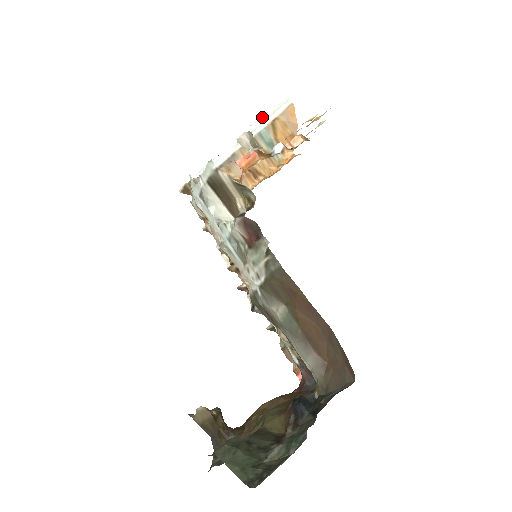
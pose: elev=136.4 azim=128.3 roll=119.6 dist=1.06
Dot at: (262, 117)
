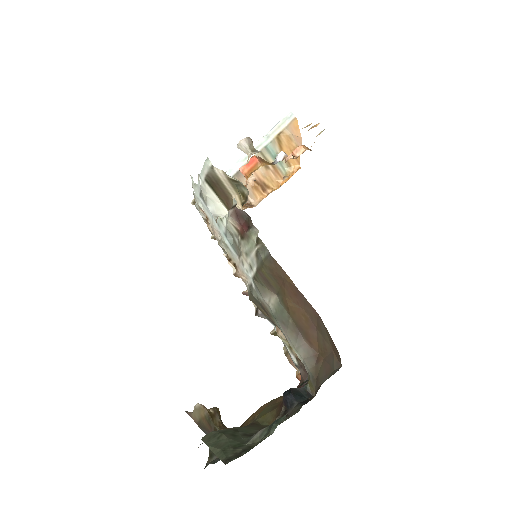
Dot at: (268, 132)
